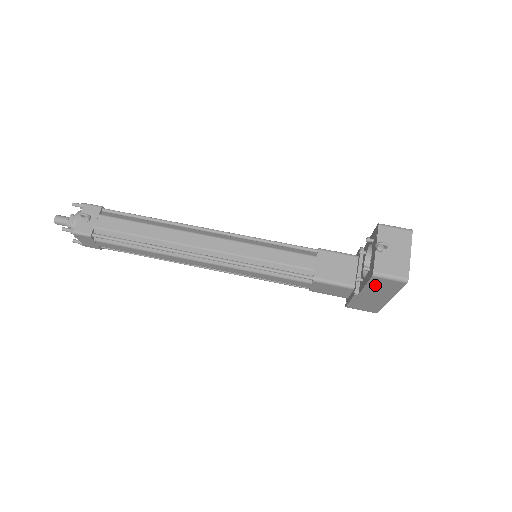
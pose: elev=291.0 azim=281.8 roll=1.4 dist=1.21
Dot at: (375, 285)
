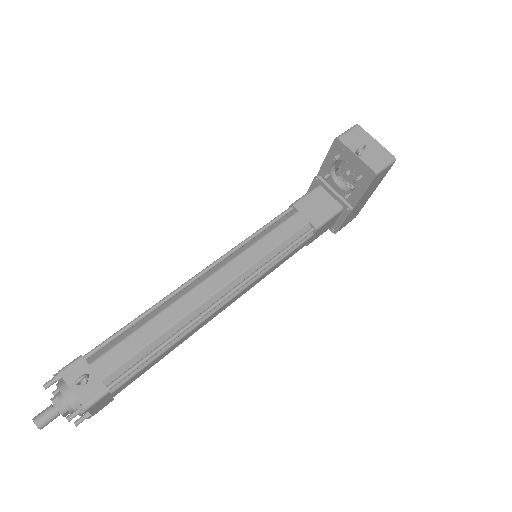
Dot at: (372, 185)
